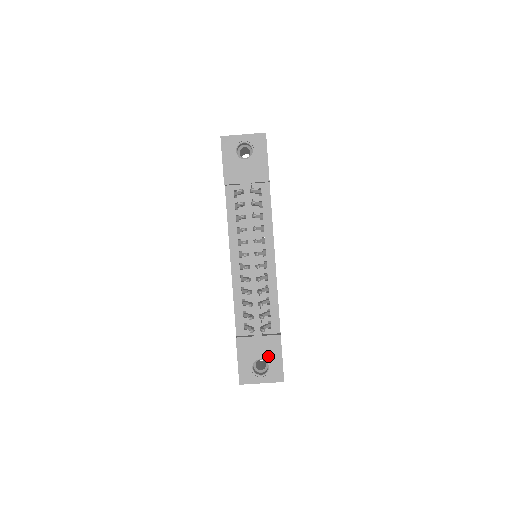
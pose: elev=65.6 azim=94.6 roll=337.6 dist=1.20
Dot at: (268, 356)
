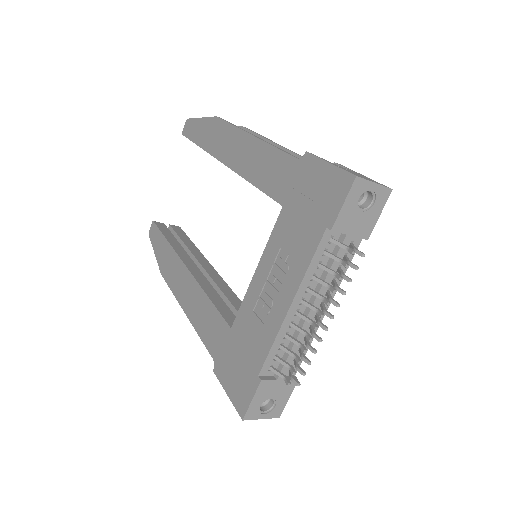
Dot at: (279, 397)
